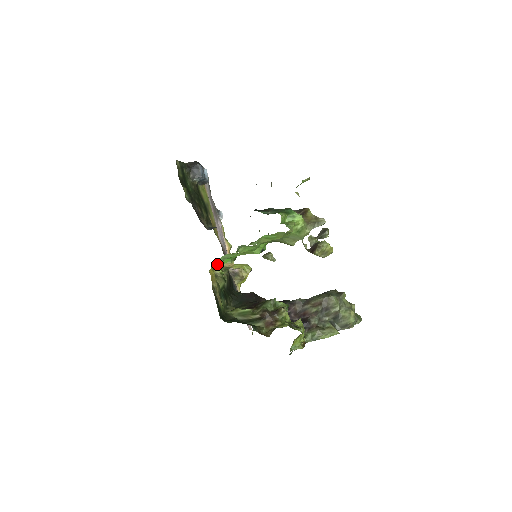
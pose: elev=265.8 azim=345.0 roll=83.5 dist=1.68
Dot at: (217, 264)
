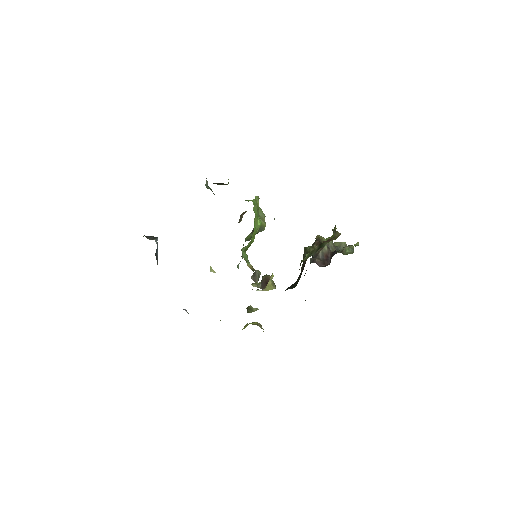
Dot at: occluded
